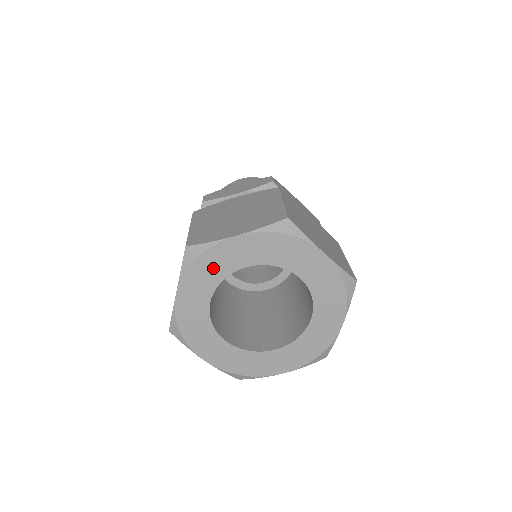
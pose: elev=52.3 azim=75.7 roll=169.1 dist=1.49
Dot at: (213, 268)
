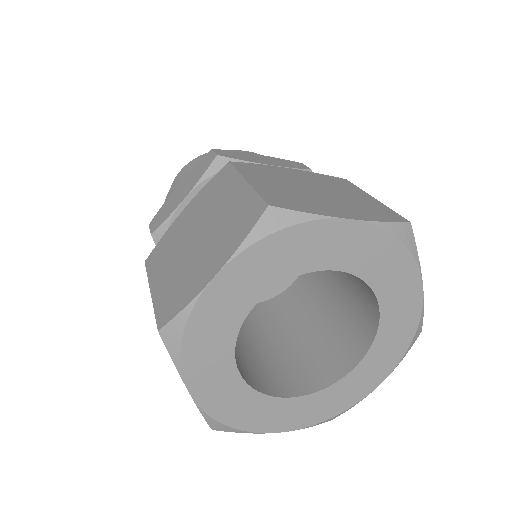
Dot at: (292, 254)
